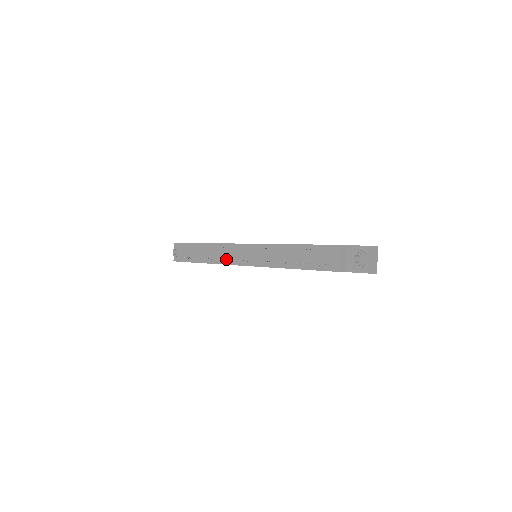
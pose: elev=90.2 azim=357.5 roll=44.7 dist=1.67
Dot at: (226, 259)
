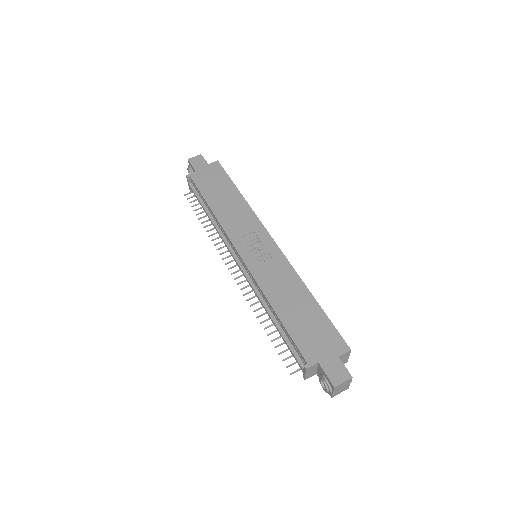
Dot at: (224, 252)
